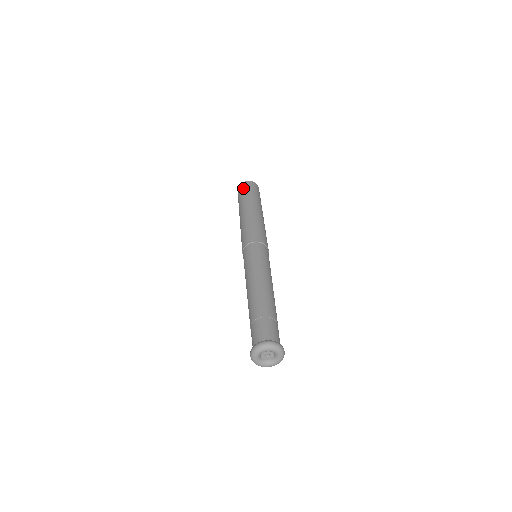
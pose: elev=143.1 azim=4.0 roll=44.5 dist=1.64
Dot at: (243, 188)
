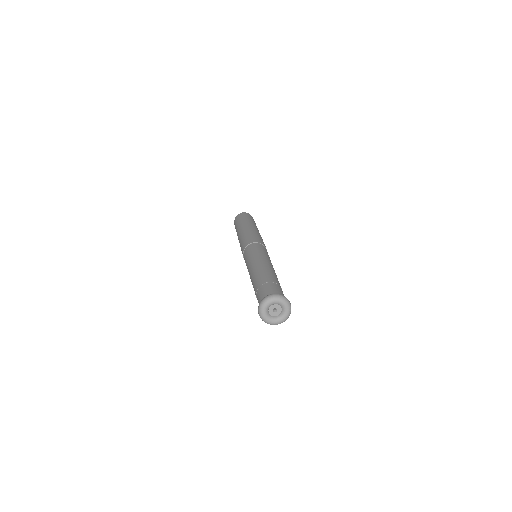
Dot at: (235, 223)
